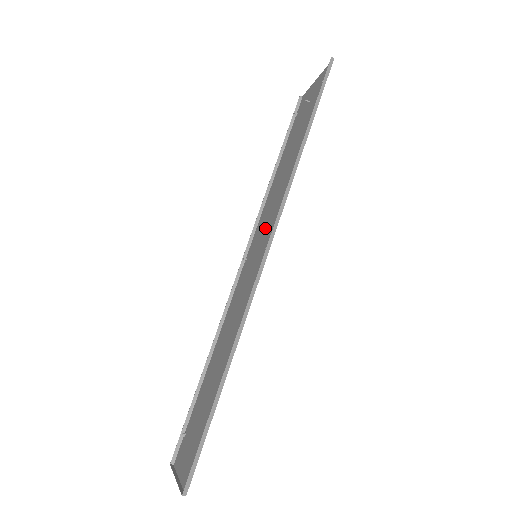
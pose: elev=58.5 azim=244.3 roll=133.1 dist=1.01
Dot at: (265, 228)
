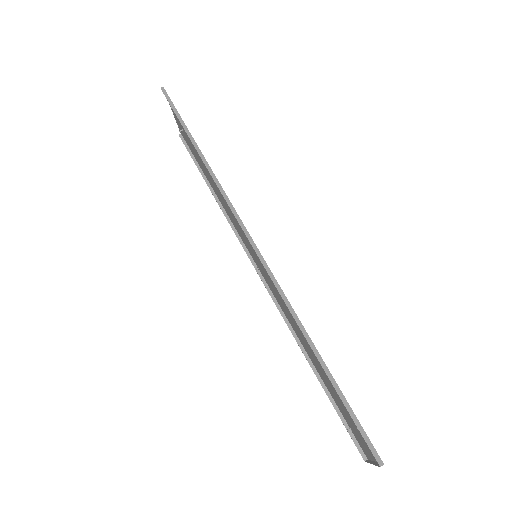
Dot at: (242, 233)
